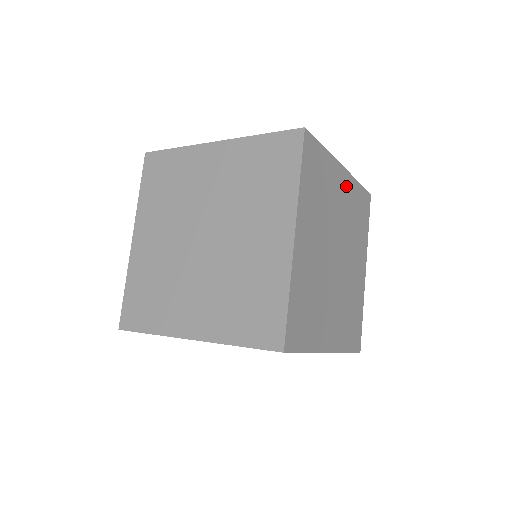
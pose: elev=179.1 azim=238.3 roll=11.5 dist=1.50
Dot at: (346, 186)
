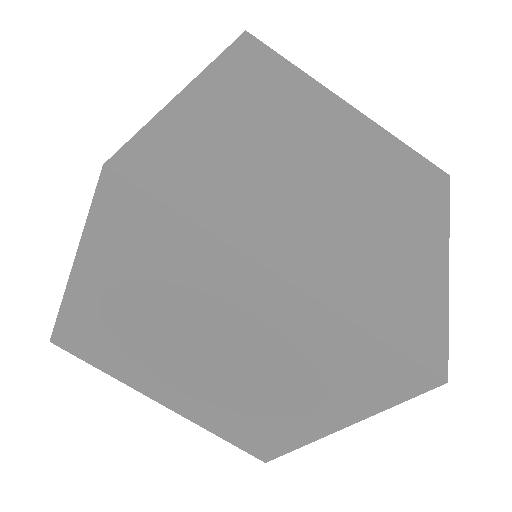
Dot at: (361, 125)
